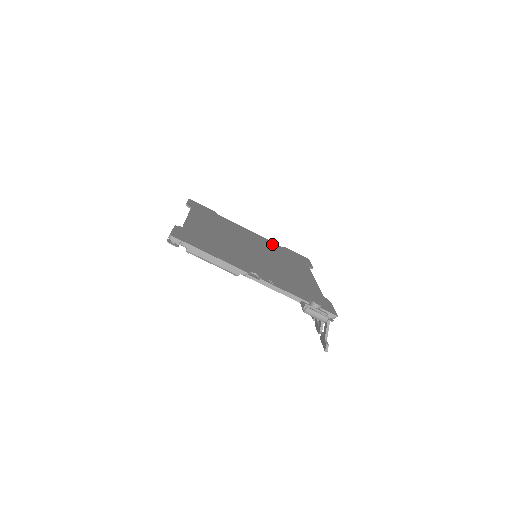
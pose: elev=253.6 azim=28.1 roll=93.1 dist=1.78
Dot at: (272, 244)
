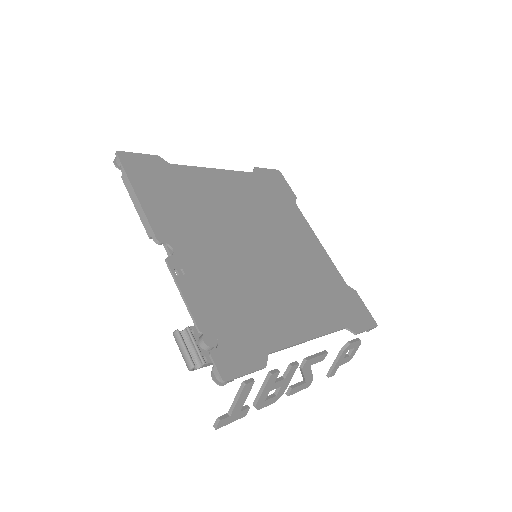
Dot at: (329, 271)
